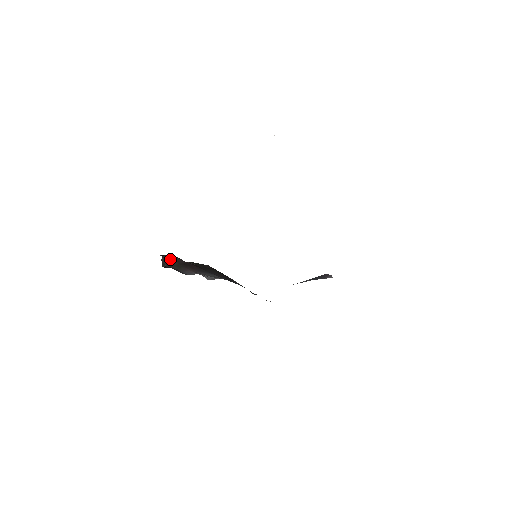
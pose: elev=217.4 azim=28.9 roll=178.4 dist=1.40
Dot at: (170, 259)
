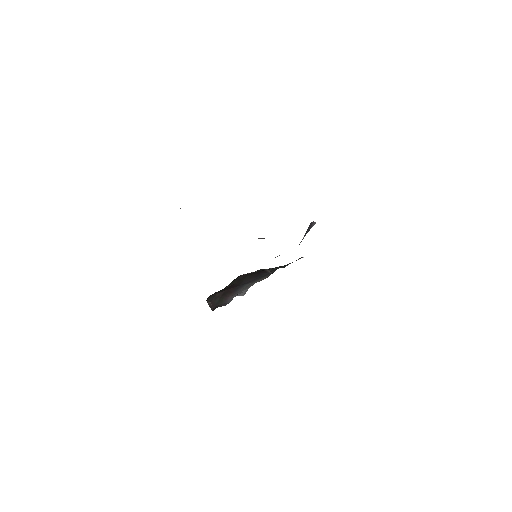
Dot at: (212, 300)
